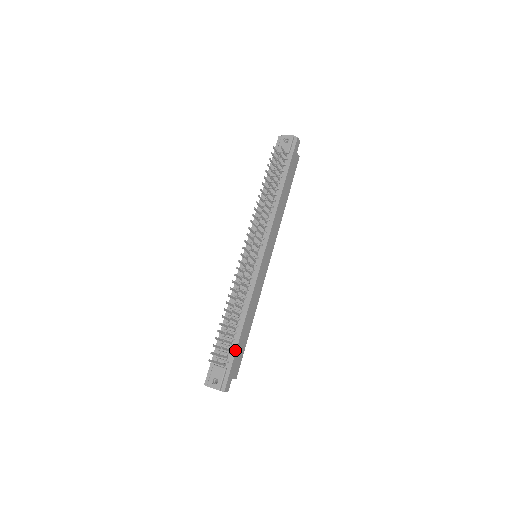
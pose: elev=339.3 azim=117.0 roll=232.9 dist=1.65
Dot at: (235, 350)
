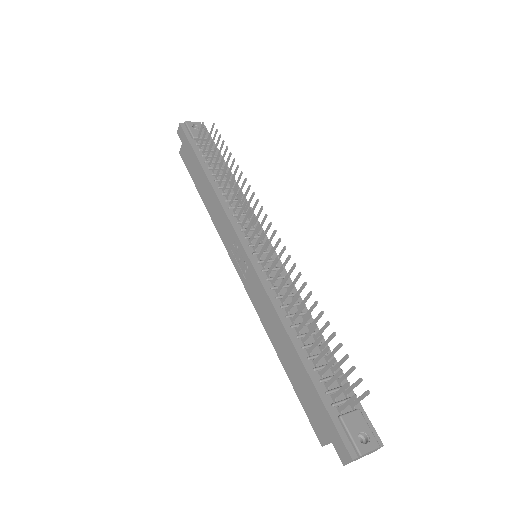
Dot at: occluded
